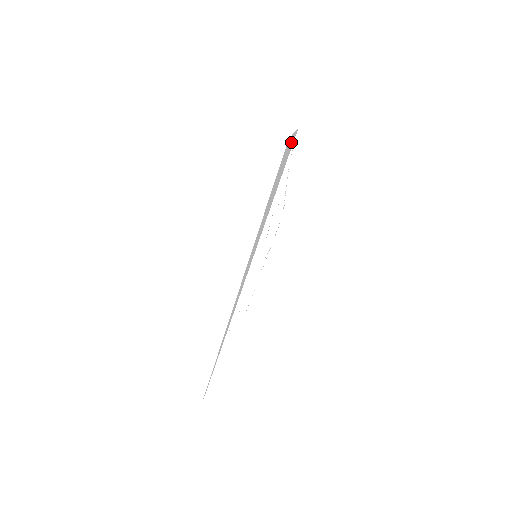
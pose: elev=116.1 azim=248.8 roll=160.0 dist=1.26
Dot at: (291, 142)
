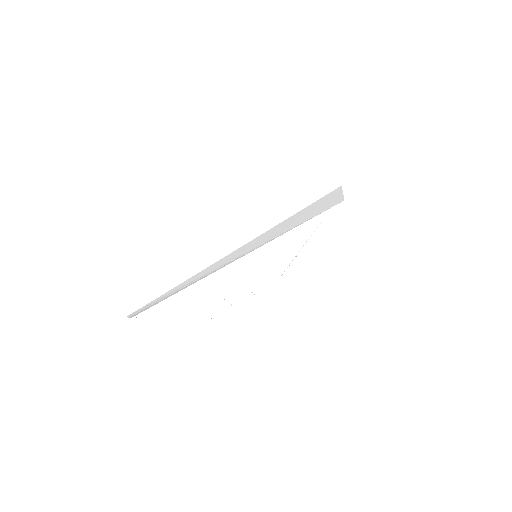
Dot at: (337, 199)
